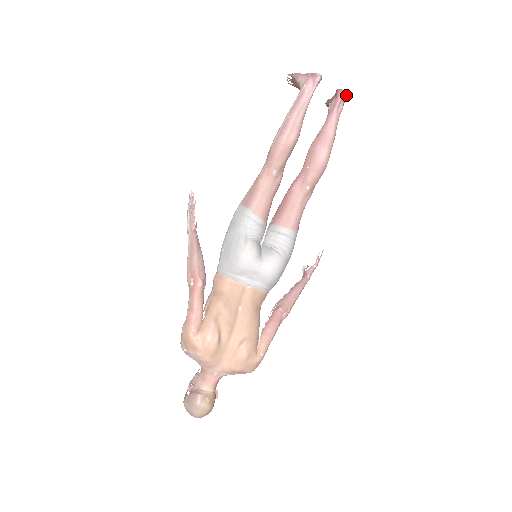
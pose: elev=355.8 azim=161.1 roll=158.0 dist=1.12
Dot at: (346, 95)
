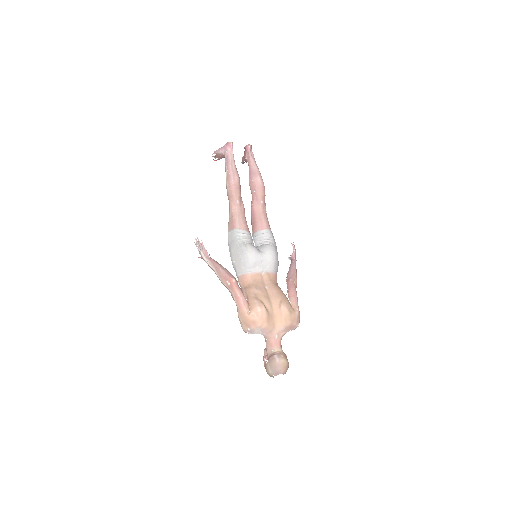
Dot at: (251, 147)
